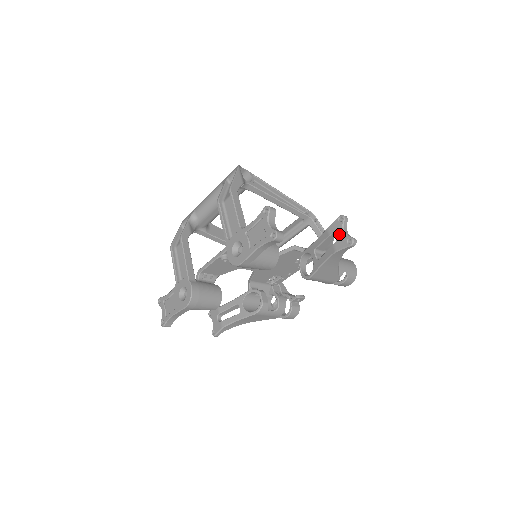
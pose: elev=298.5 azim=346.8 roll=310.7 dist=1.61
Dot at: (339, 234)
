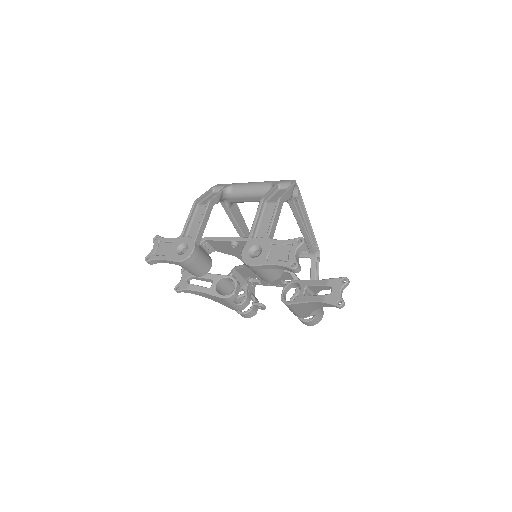
Dot at: (335, 291)
